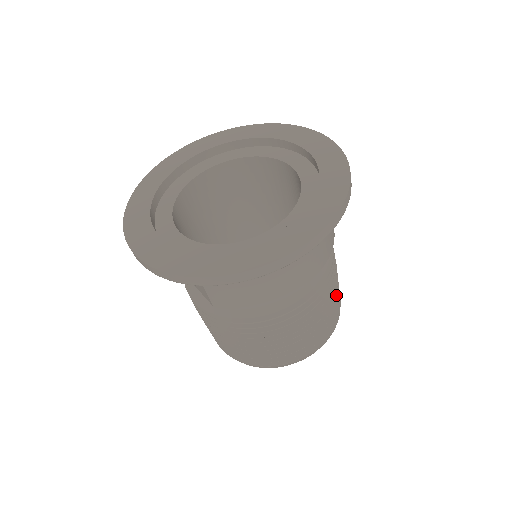
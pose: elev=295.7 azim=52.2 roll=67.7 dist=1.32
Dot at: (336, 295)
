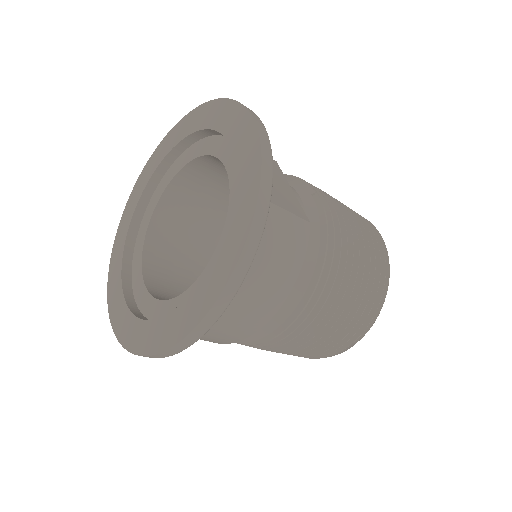
Dot at: (357, 290)
